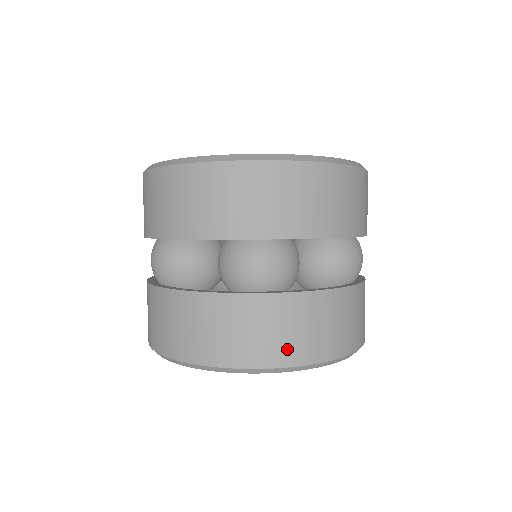
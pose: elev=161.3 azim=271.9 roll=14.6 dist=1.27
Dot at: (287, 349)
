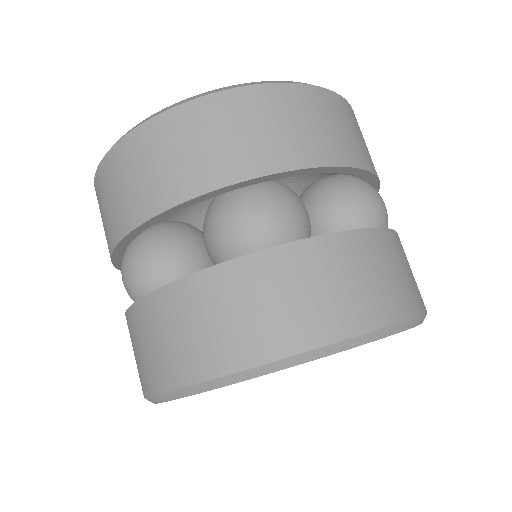
Dot at: occluded
